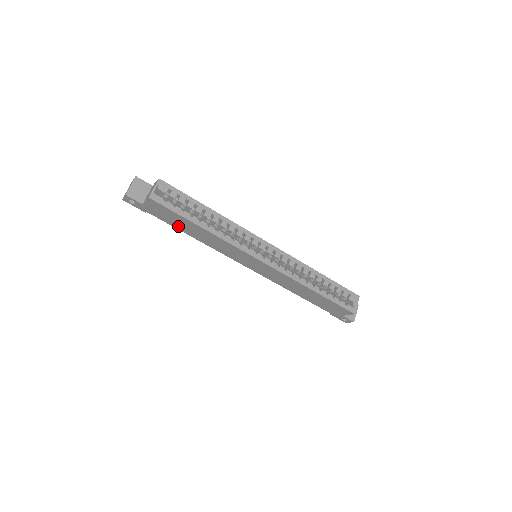
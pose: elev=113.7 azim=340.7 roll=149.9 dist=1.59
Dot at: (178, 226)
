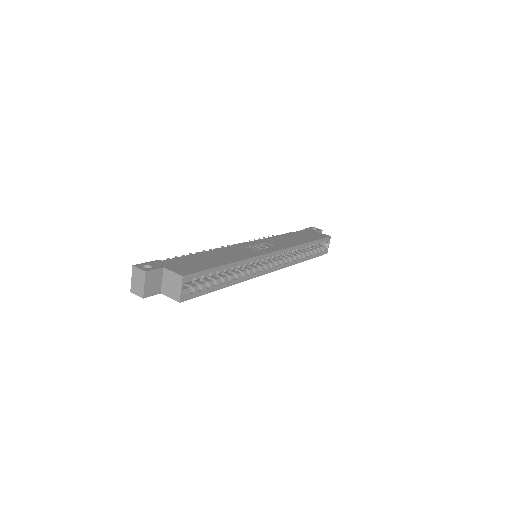
Dot at: occluded
